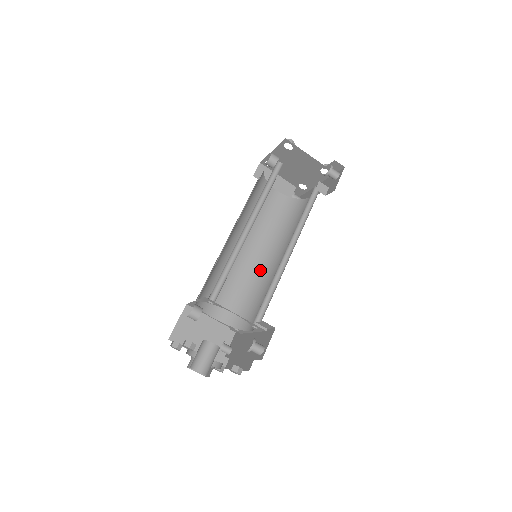
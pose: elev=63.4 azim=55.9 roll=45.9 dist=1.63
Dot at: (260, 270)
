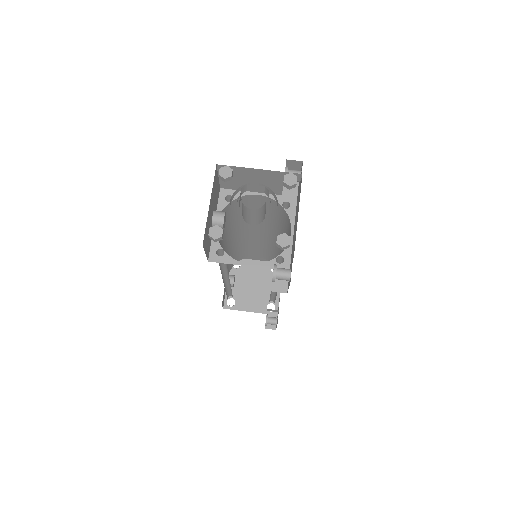
Dot at: occluded
